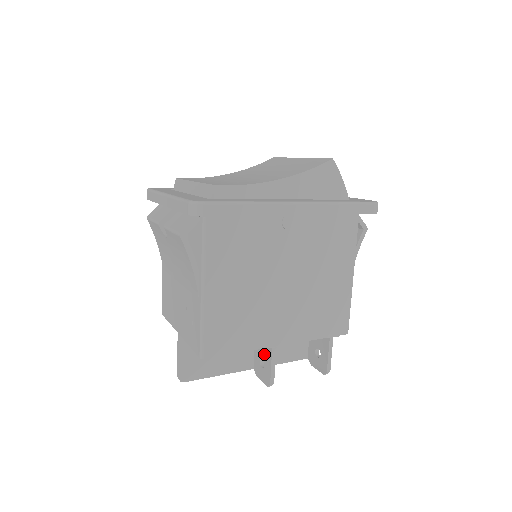
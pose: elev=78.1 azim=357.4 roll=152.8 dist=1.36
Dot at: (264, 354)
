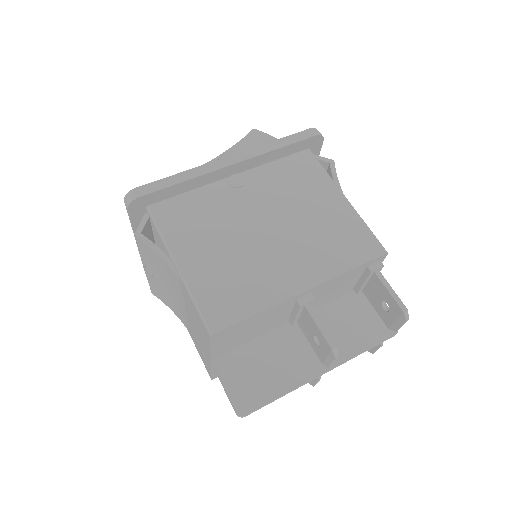
Dot at: (310, 328)
